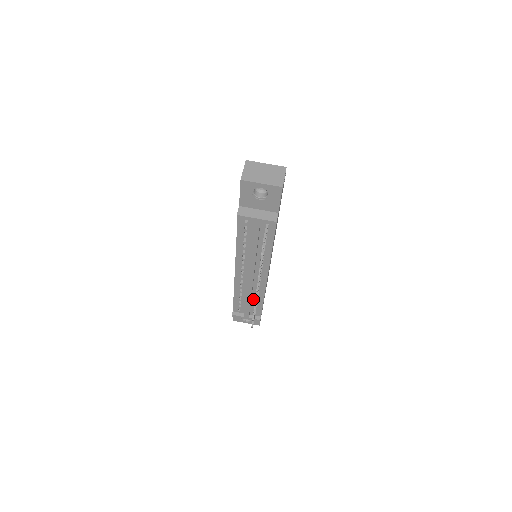
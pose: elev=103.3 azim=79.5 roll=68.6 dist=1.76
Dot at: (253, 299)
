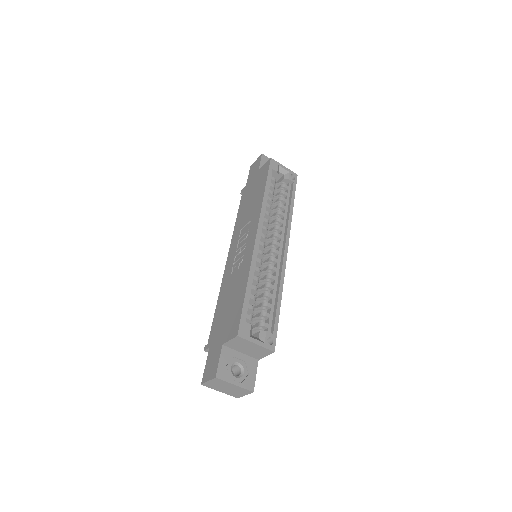
Dot at: occluded
